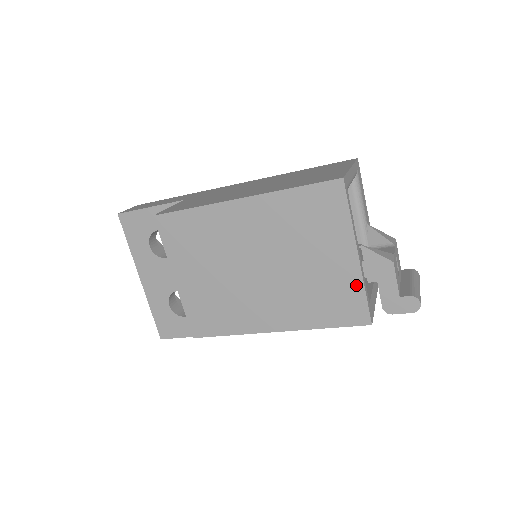
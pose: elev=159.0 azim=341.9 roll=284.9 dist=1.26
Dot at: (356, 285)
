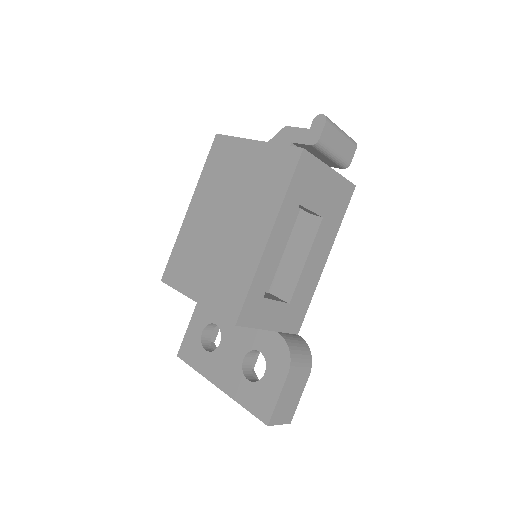
Dot at: (271, 150)
